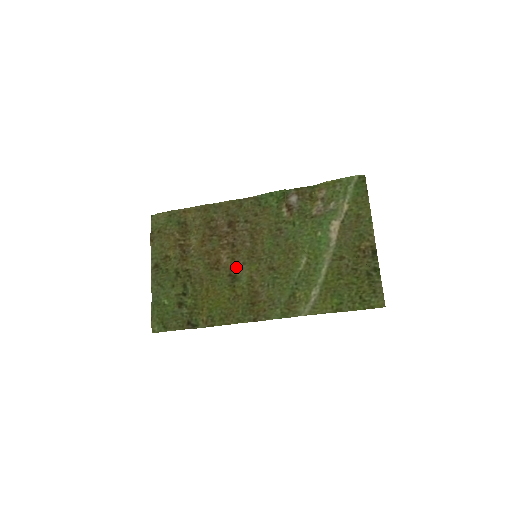
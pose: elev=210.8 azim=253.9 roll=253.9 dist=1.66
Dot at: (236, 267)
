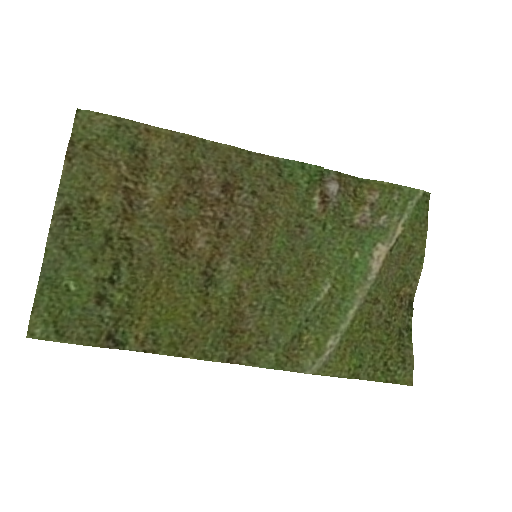
Dot at: (217, 262)
